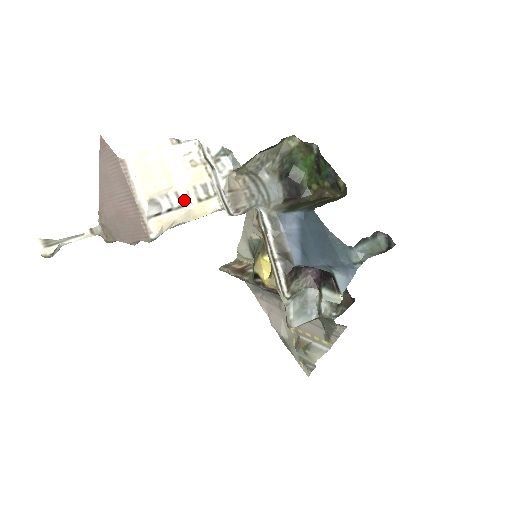
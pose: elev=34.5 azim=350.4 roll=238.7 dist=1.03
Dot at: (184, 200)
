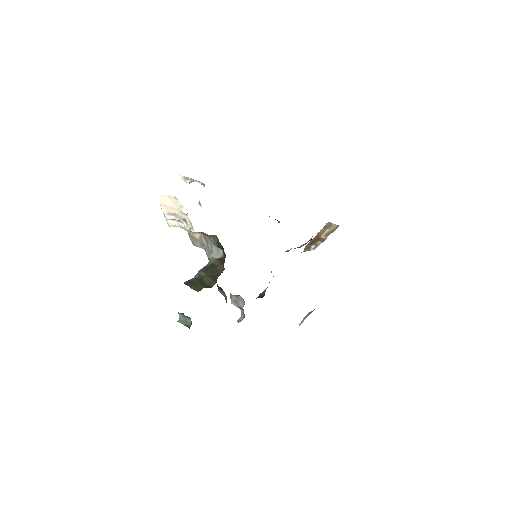
Dot at: (183, 222)
